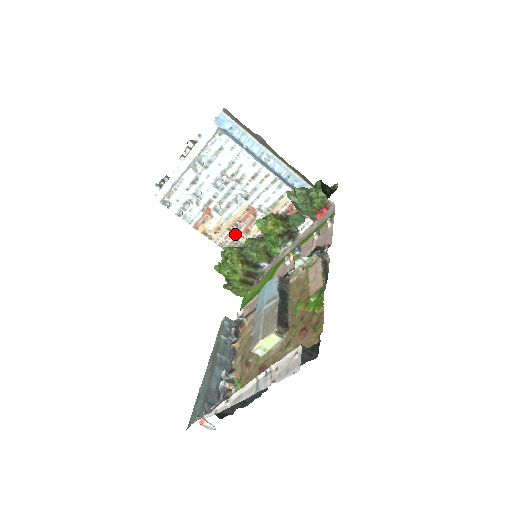
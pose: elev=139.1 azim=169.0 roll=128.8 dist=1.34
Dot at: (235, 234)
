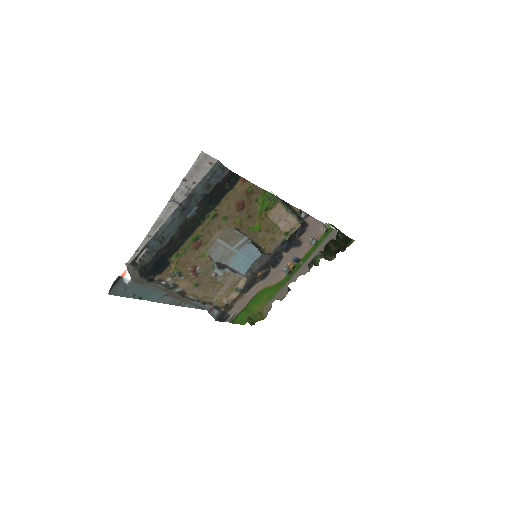
Dot at: occluded
